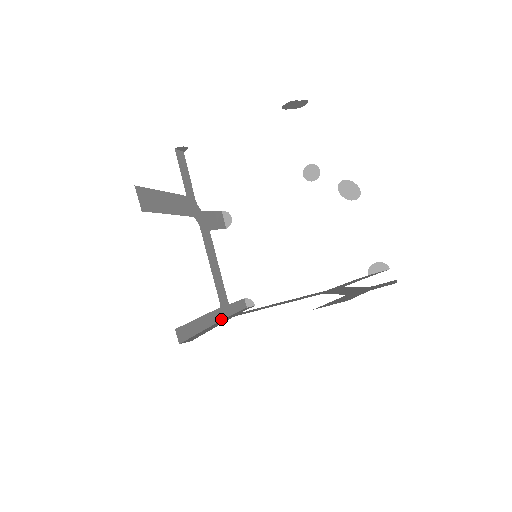
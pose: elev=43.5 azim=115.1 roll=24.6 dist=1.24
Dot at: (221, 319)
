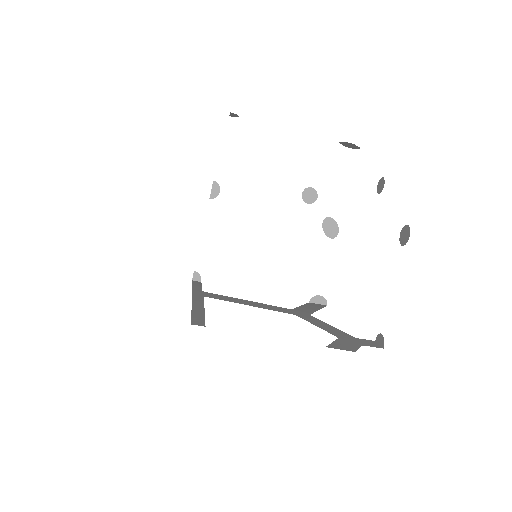
Dot at: (192, 294)
